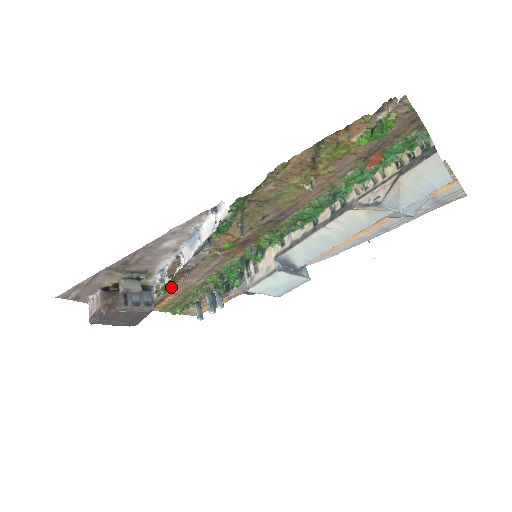
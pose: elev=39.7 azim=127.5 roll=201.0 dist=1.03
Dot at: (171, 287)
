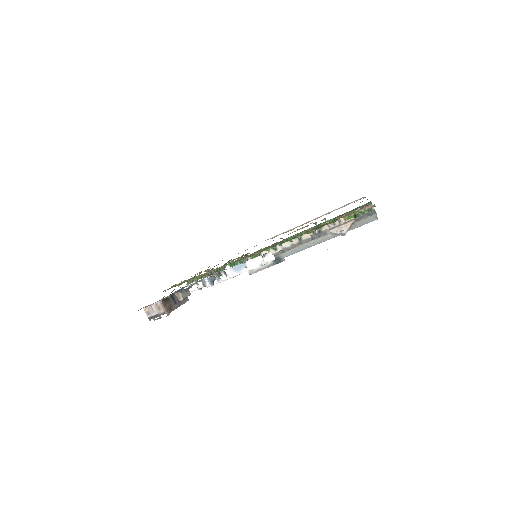
Dot at: occluded
